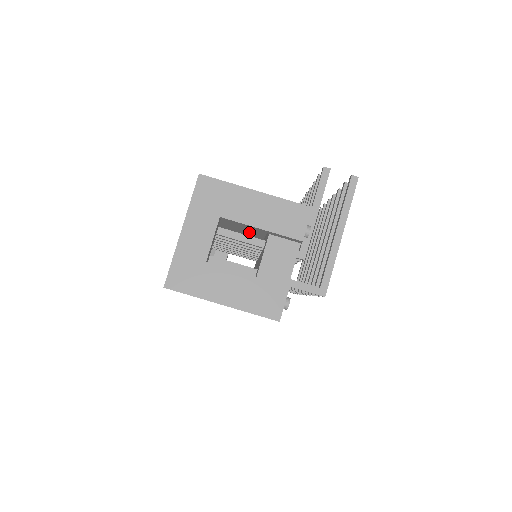
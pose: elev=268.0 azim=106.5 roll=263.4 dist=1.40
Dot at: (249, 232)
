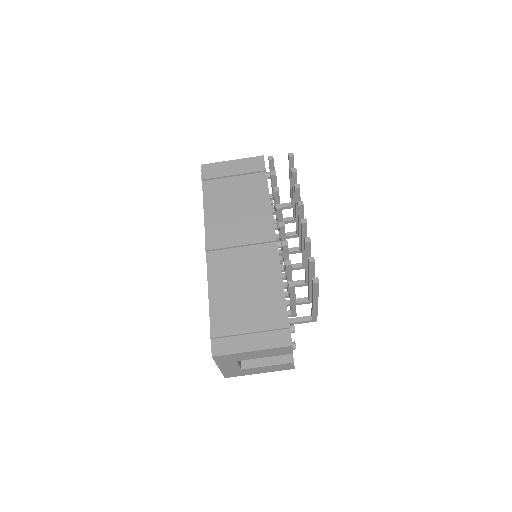
Dot at: occluded
